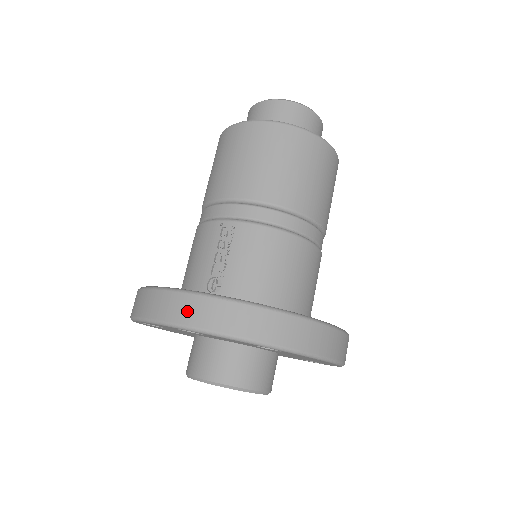
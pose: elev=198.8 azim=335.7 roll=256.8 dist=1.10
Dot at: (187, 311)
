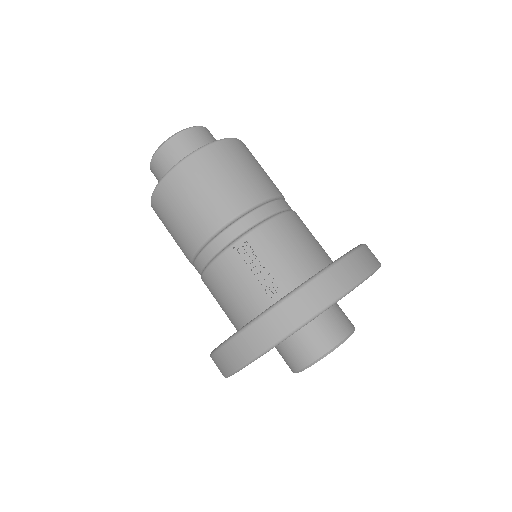
Dot at: (293, 314)
